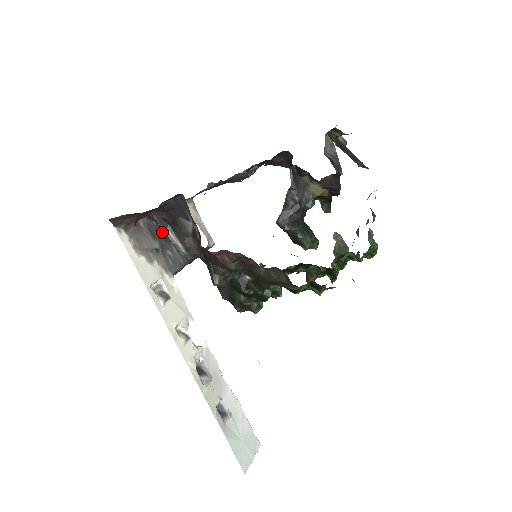
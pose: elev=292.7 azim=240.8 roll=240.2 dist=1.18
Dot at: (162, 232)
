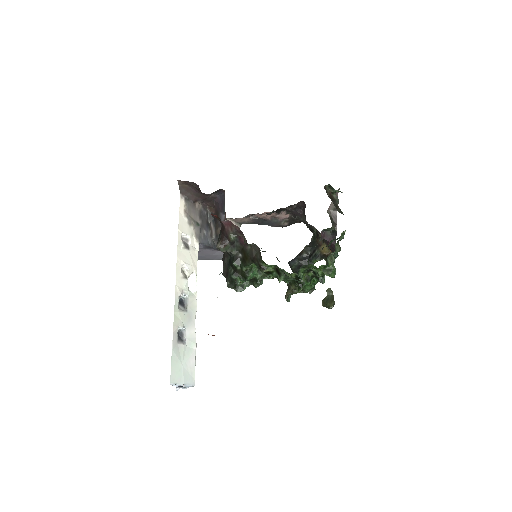
Dot at: (208, 221)
